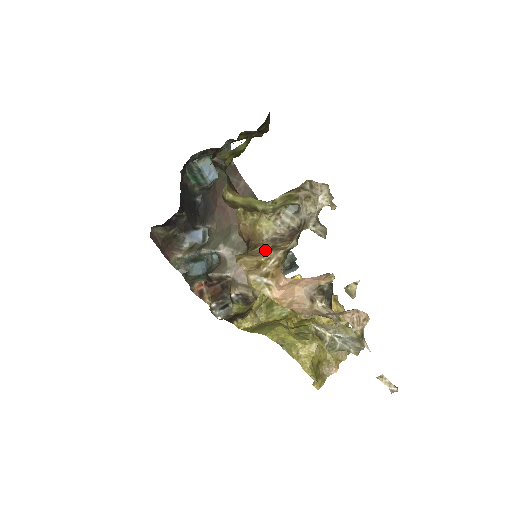
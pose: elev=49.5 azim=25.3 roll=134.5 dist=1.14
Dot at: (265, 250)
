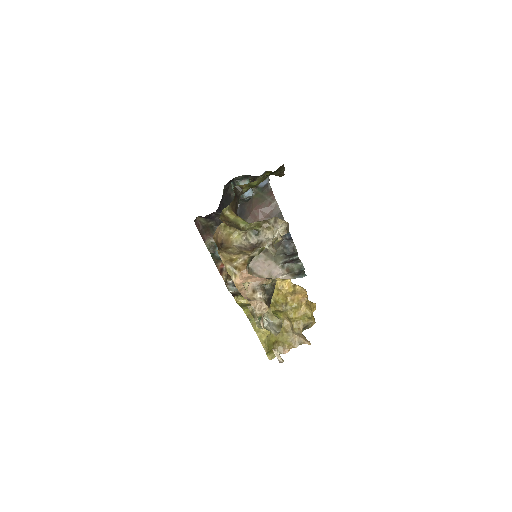
Dot at: (234, 252)
